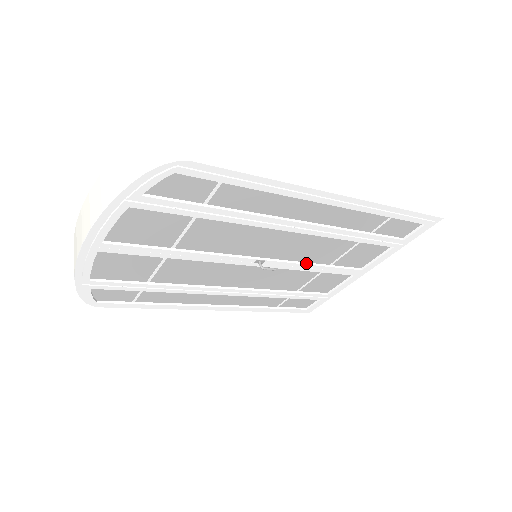
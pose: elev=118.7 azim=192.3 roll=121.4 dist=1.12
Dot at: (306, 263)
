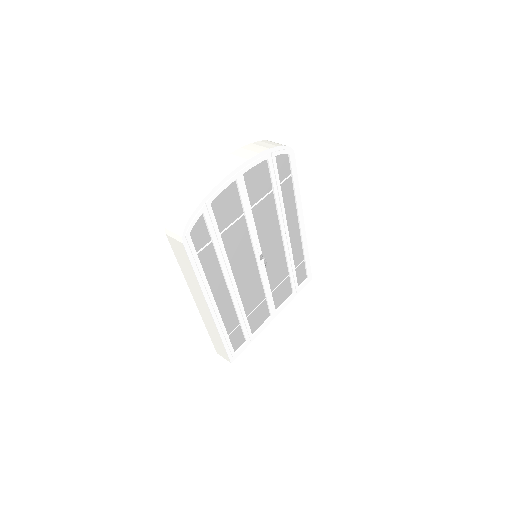
Dot at: (268, 280)
